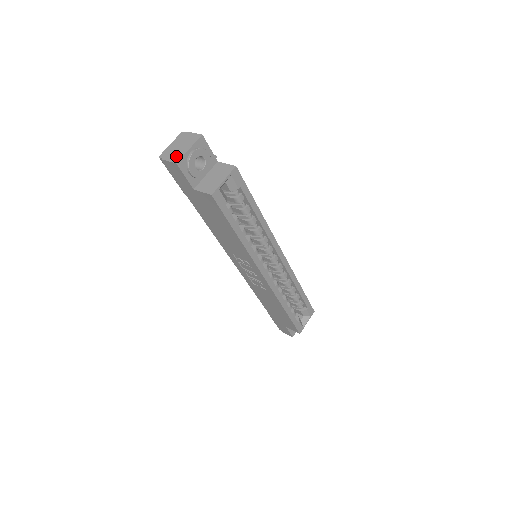
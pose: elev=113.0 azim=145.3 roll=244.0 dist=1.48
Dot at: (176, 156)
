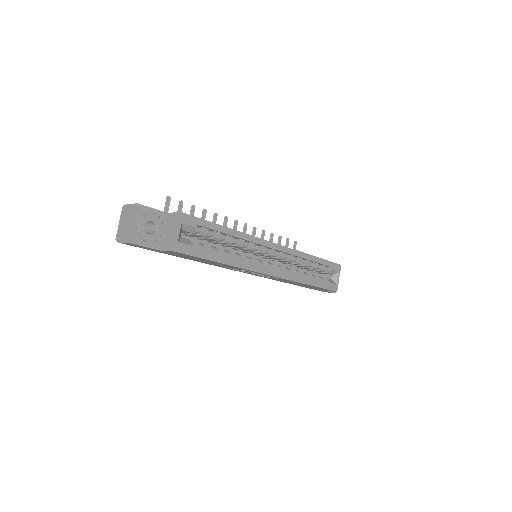
Dot at: (127, 235)
